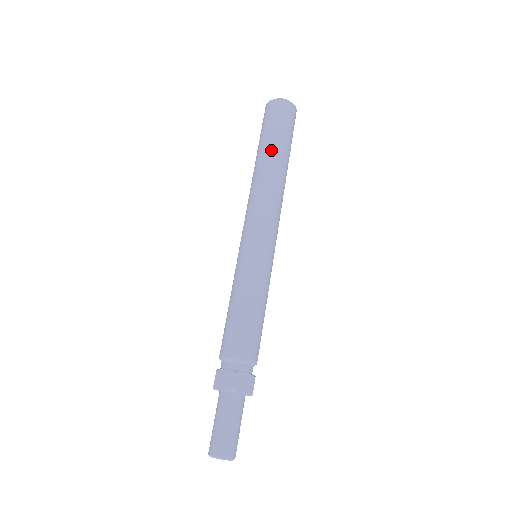
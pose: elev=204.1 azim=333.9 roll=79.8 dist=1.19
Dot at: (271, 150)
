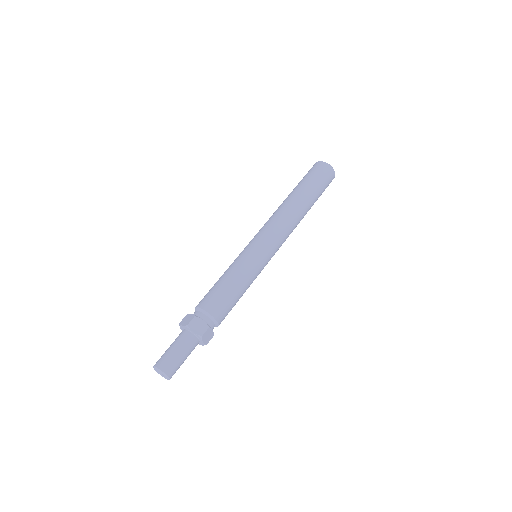
Dot at: (298, 190)
